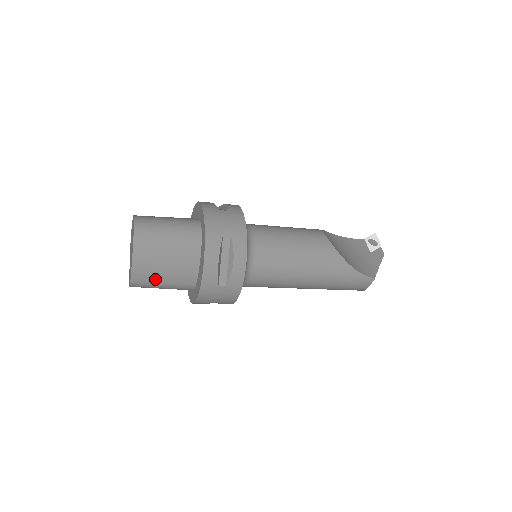
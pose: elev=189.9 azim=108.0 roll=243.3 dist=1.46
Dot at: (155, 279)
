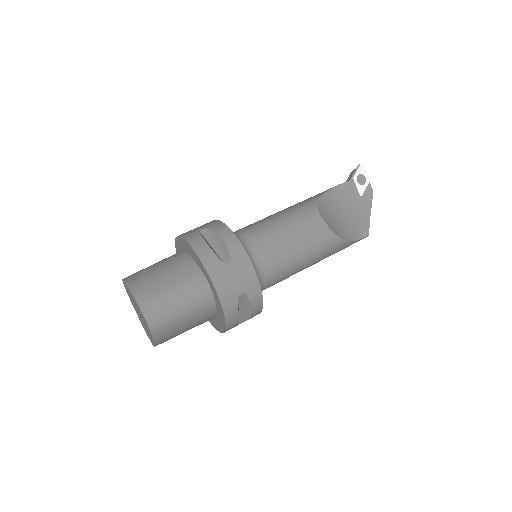
Dot at: occluded
